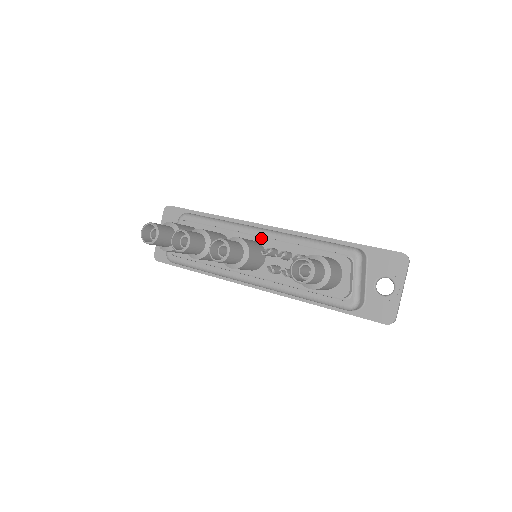
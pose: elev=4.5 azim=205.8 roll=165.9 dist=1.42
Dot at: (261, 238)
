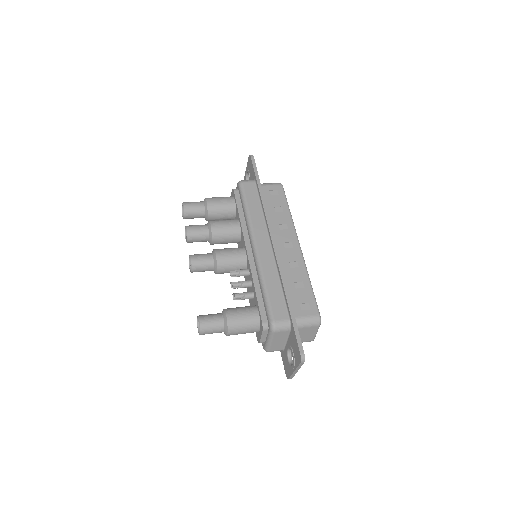
Dot at: (247, 255)
